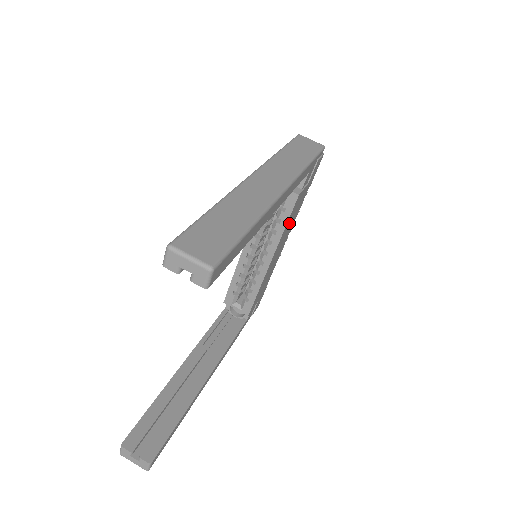
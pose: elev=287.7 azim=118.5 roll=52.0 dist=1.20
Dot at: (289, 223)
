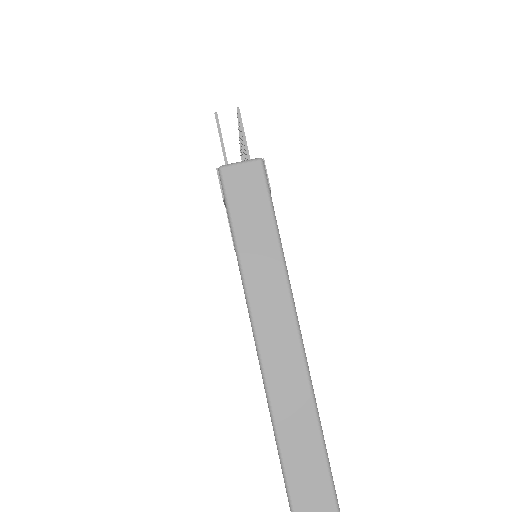
Dot at: occluded
